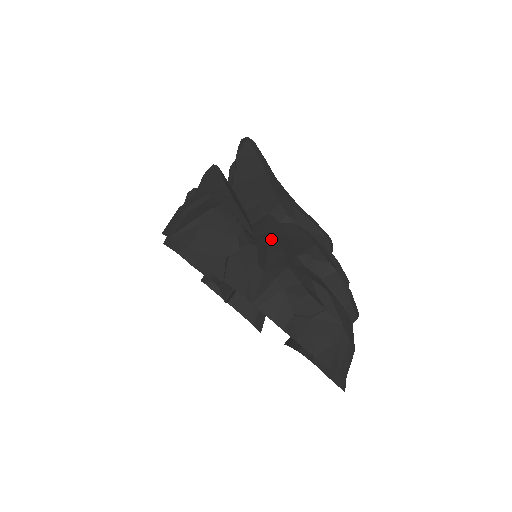
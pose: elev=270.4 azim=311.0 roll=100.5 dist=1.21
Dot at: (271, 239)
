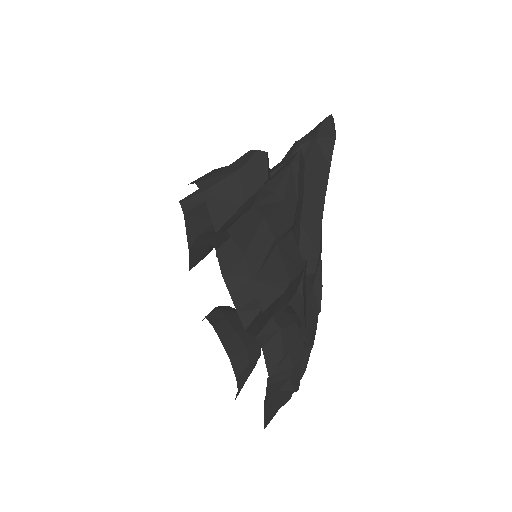
Dot at: (302, 308)
